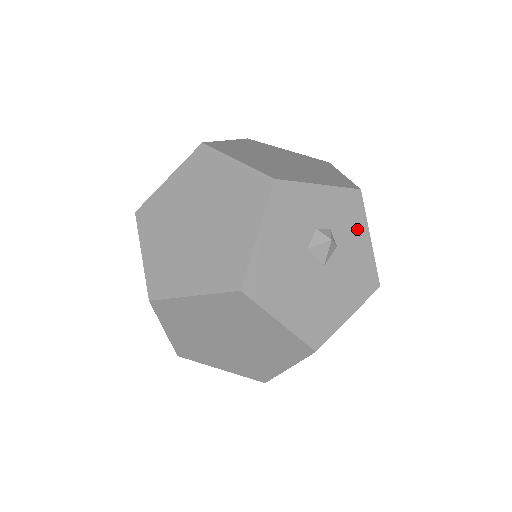
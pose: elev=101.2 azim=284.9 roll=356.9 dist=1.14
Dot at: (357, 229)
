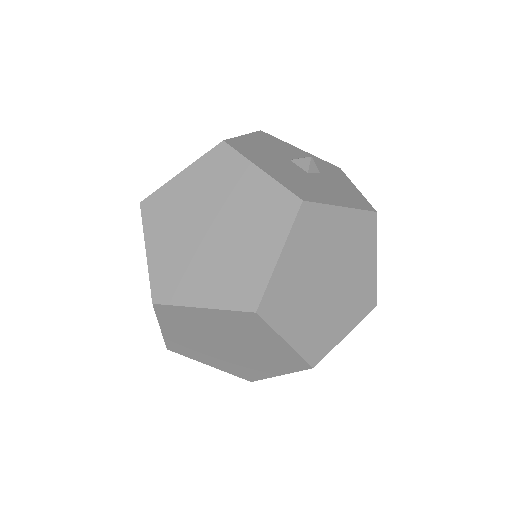
Dot at: (340, 178)
